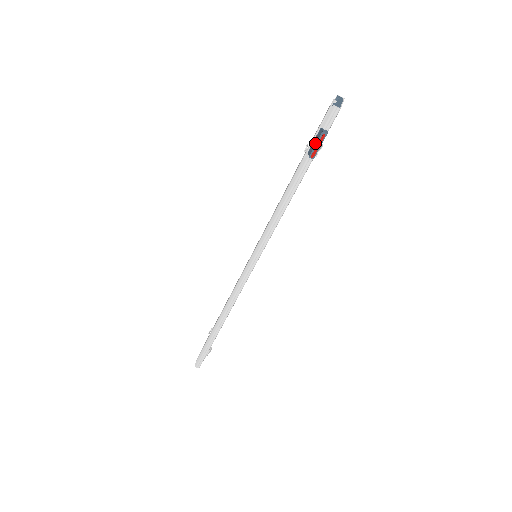
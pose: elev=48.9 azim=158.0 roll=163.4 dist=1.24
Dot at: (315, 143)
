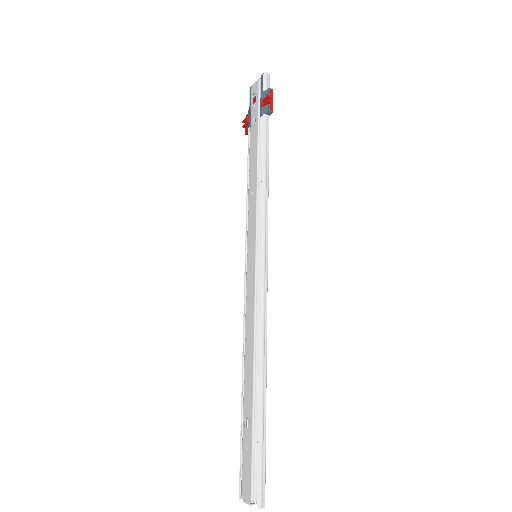
Dot at: (265, 104)
